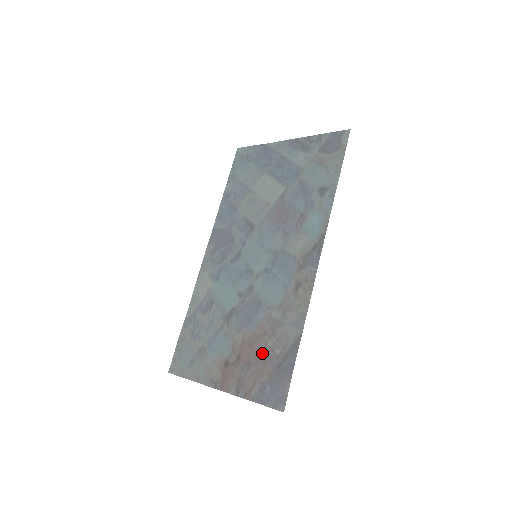
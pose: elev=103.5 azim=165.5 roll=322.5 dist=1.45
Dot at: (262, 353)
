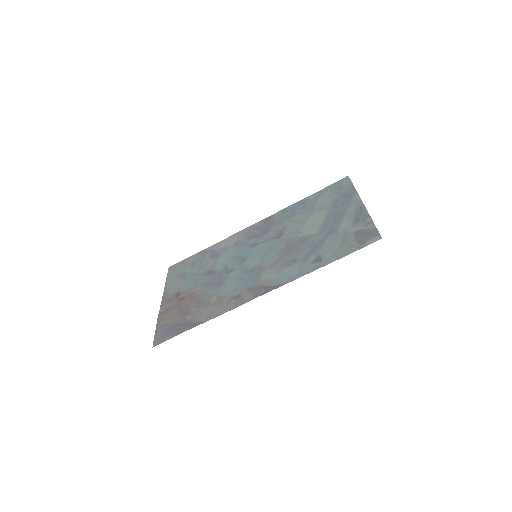
Dot at: (187, 309)
